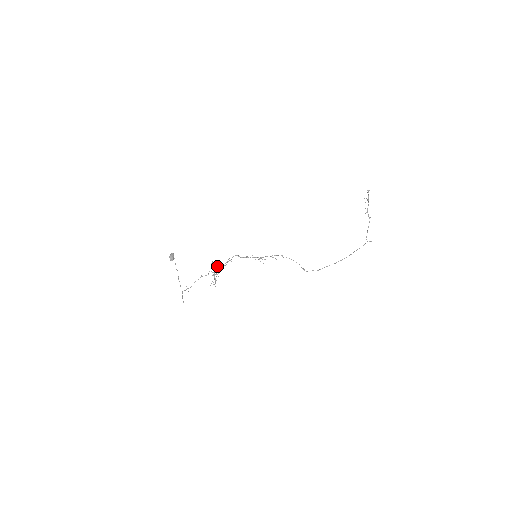
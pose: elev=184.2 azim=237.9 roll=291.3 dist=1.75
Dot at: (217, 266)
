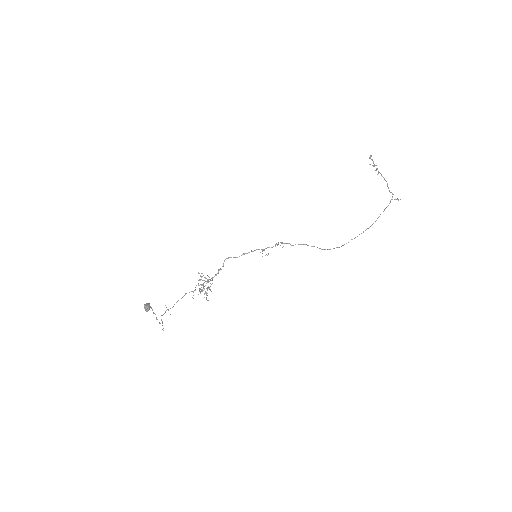
Dot at: occluded
